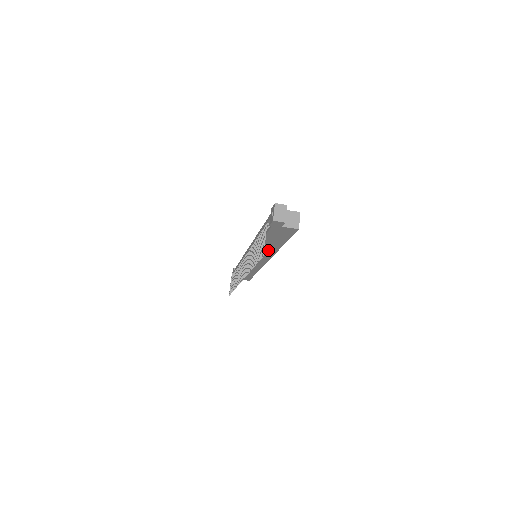
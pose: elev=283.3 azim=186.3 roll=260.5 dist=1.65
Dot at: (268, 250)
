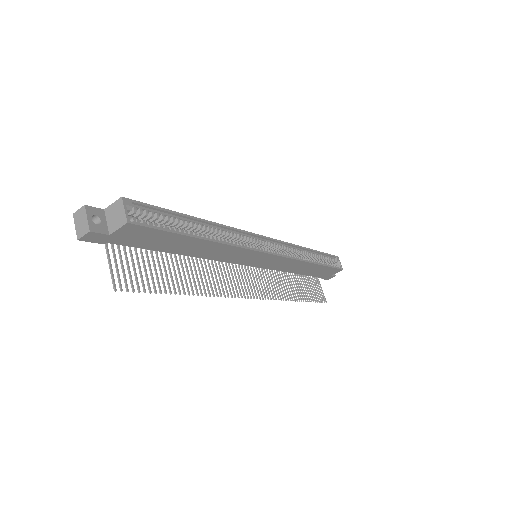
Dot at: (219, 251)
